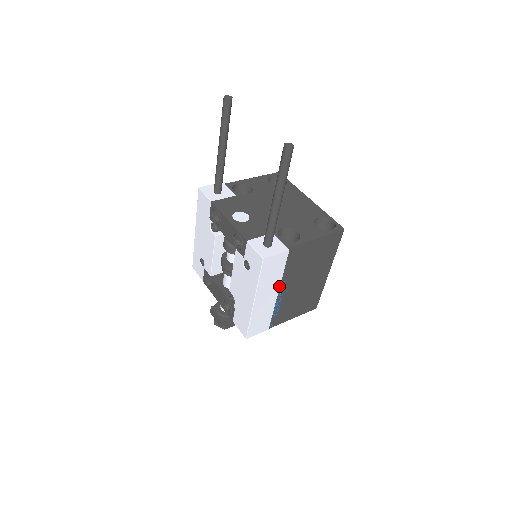
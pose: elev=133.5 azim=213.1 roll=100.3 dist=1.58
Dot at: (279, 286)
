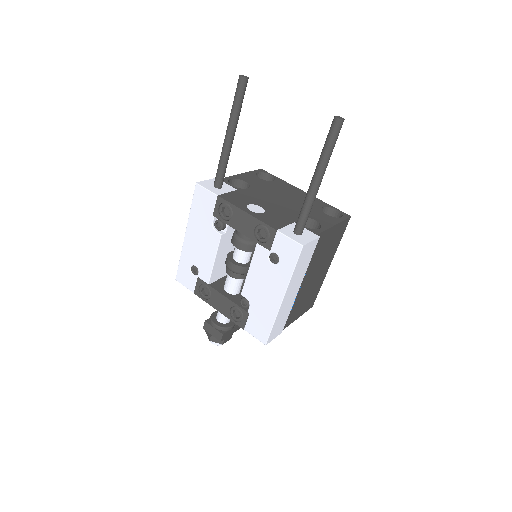
Dot at: (302, 279)
